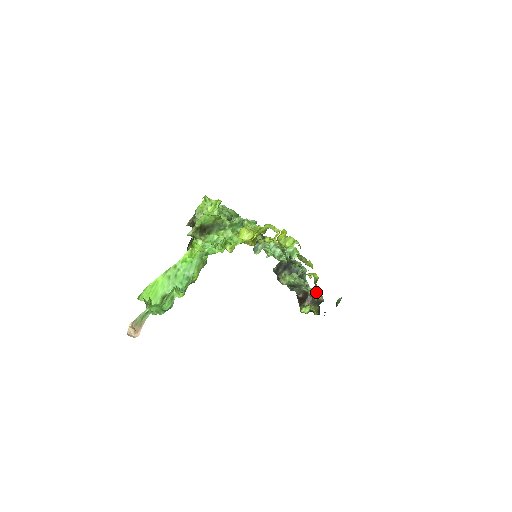
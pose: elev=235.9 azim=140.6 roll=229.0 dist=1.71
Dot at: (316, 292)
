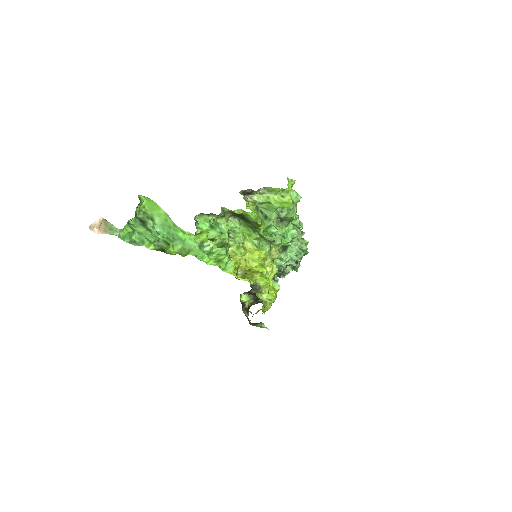
Dot at: occluded
